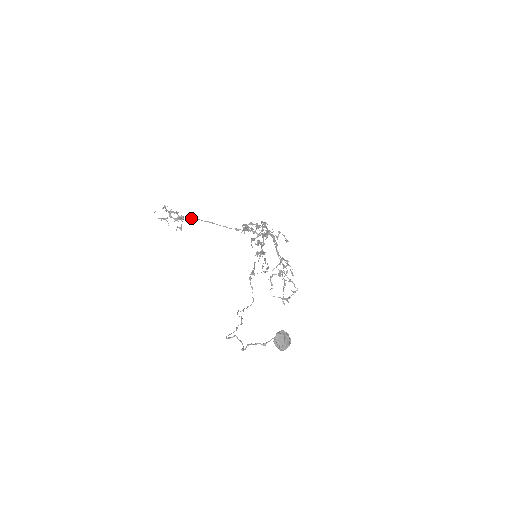
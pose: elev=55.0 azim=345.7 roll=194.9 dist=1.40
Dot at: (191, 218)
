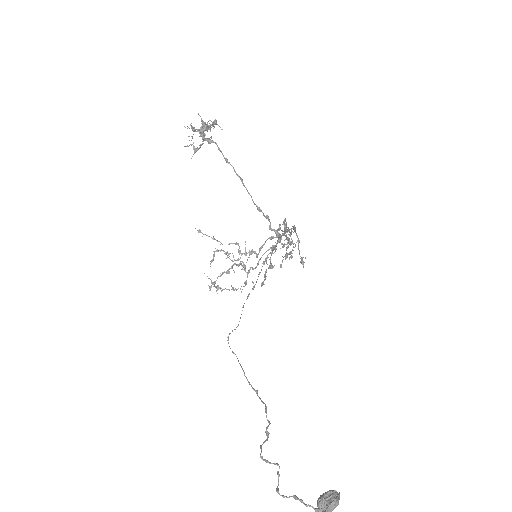
Dot at: occluded
